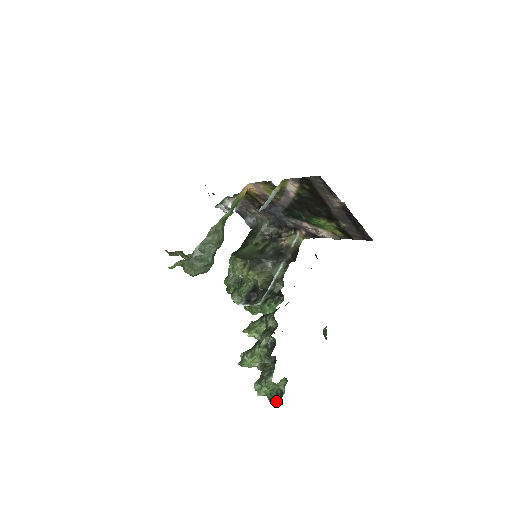
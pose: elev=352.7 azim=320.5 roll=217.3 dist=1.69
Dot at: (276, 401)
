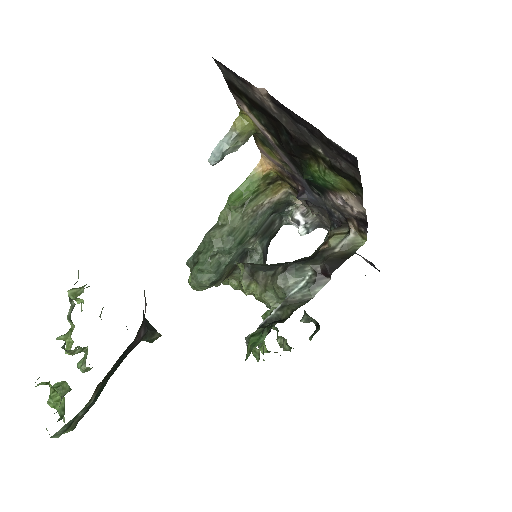
Dot at: occluded
